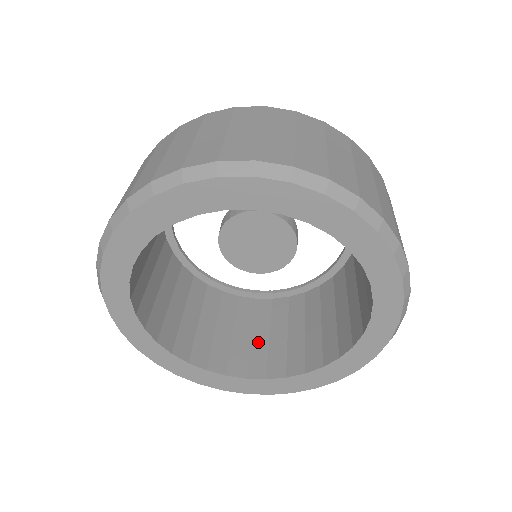
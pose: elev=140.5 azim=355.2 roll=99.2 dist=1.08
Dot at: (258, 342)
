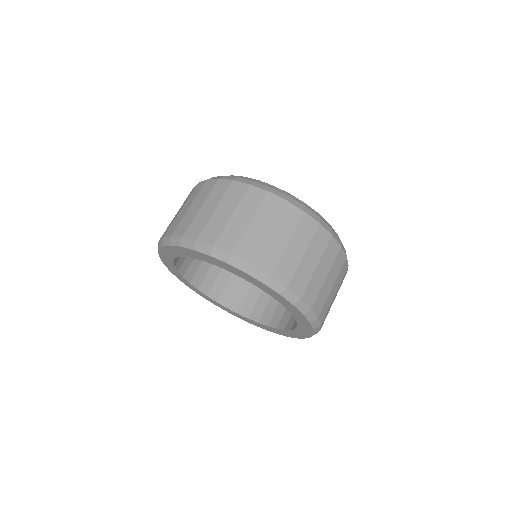
Dot at: (264, 296)
